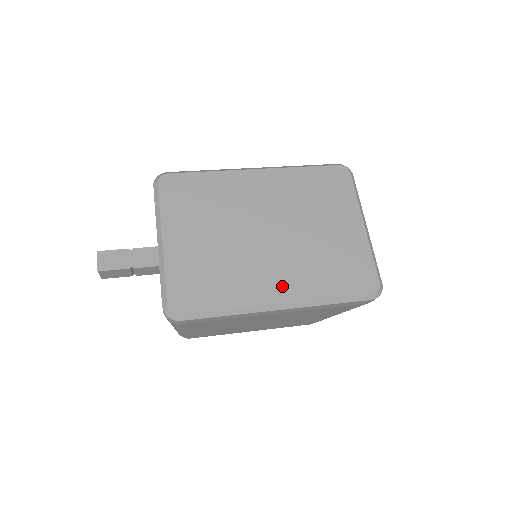
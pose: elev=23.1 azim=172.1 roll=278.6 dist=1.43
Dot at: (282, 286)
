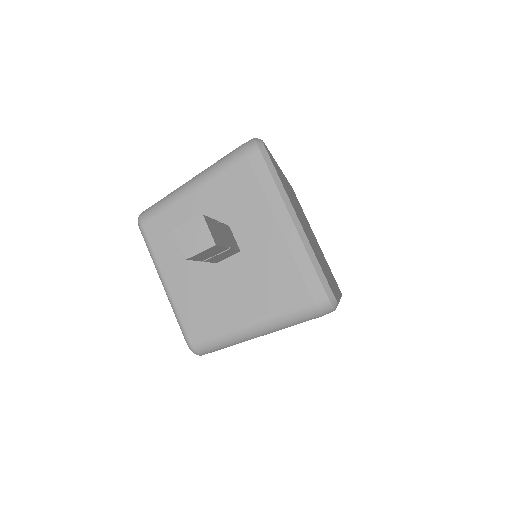
Dot at: occluded
